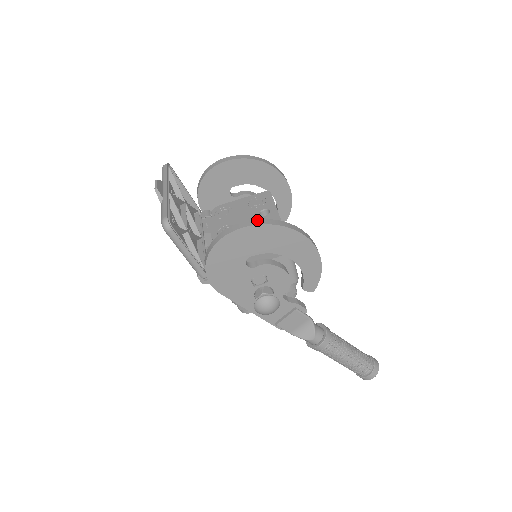
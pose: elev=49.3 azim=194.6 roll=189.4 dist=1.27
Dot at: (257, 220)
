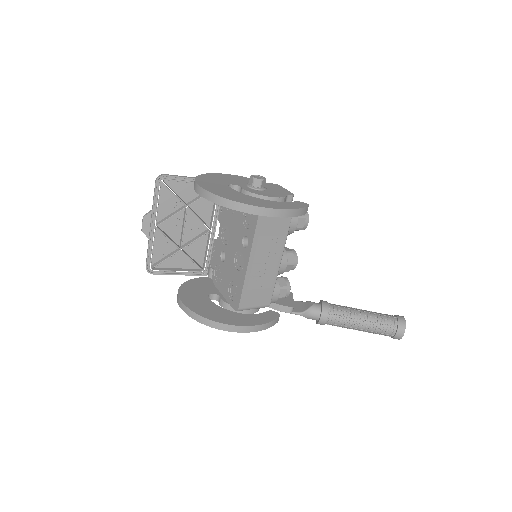
Dot at: (186, 308)
